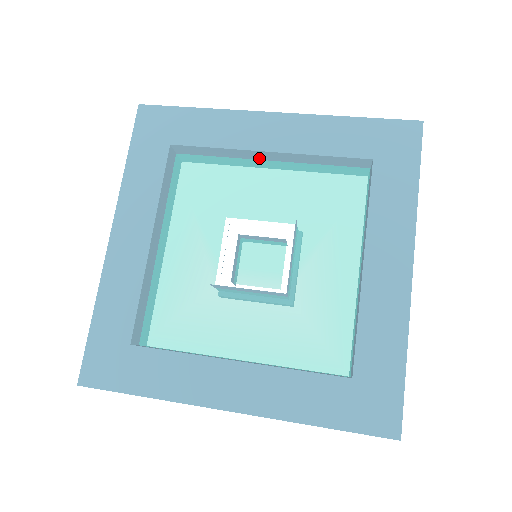
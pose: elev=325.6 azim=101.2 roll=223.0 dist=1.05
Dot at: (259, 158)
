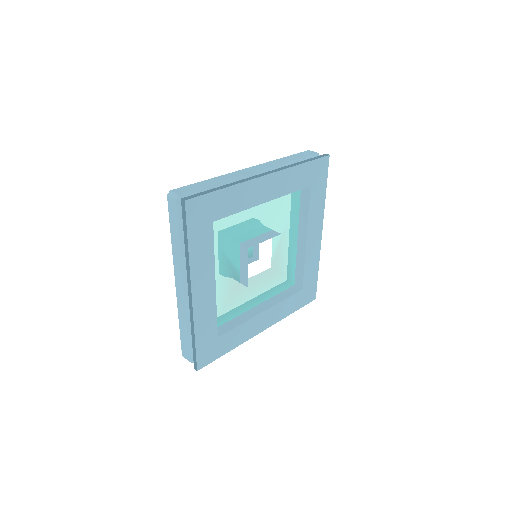
Dot at: occluded
